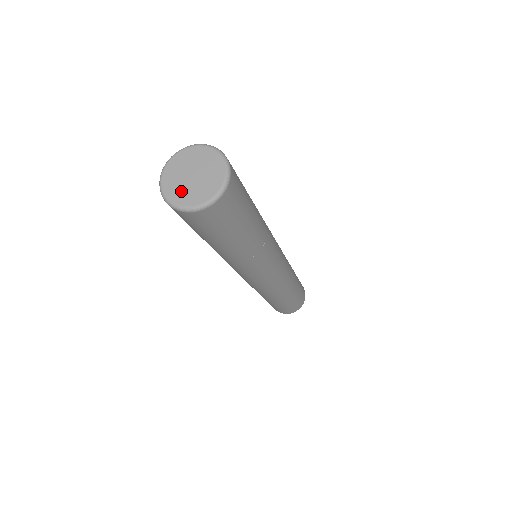
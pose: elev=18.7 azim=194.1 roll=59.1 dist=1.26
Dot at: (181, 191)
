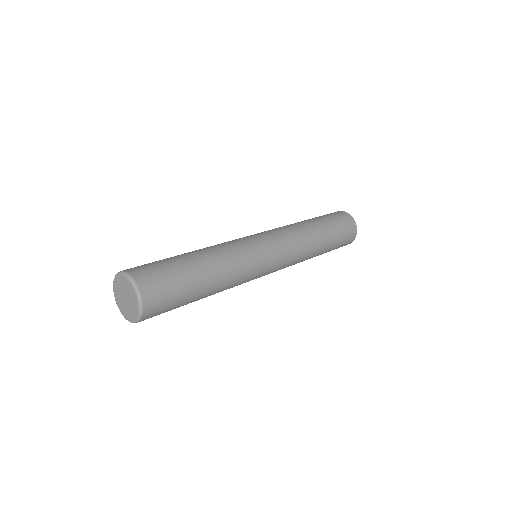
Dot at: (124, 308)
